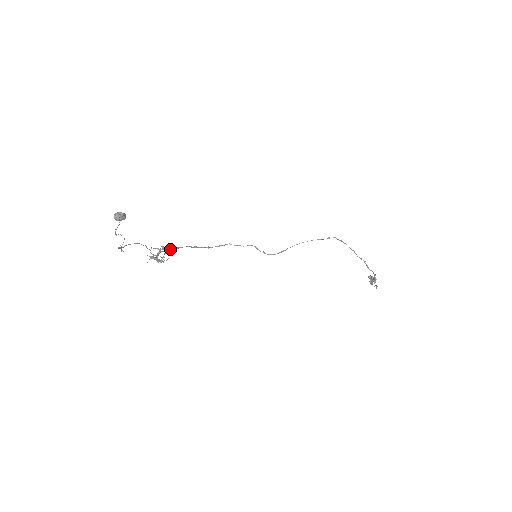
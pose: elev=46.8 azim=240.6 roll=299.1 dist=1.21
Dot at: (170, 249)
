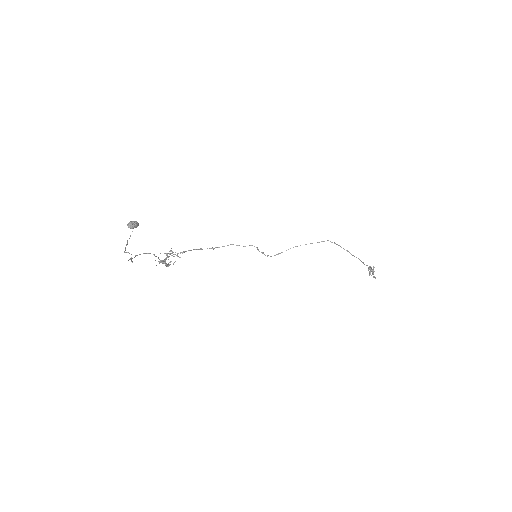
Dot at: occluded
